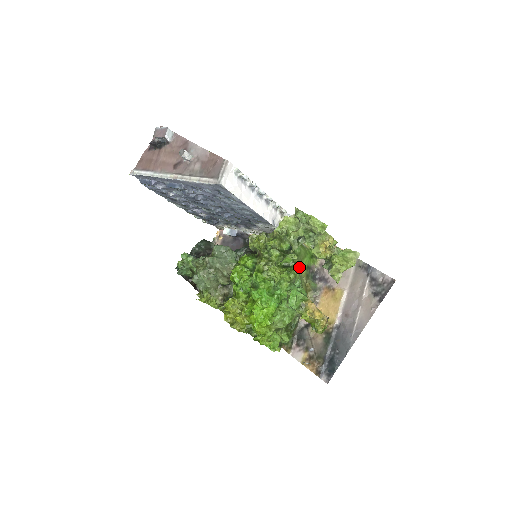
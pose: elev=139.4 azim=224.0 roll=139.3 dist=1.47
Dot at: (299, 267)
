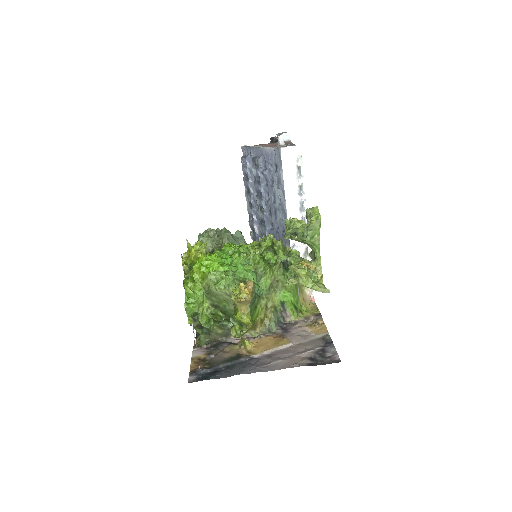
Dot at: (276, 289)
